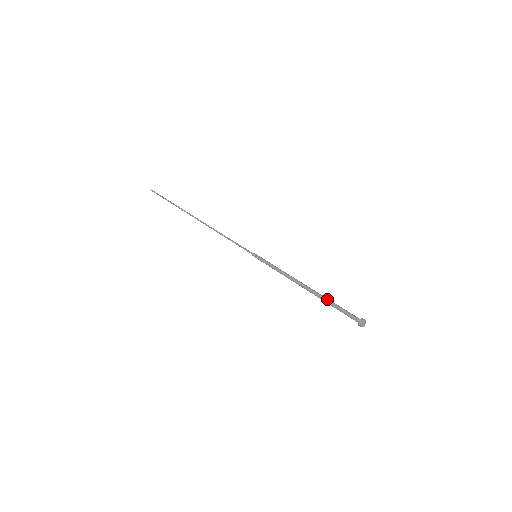
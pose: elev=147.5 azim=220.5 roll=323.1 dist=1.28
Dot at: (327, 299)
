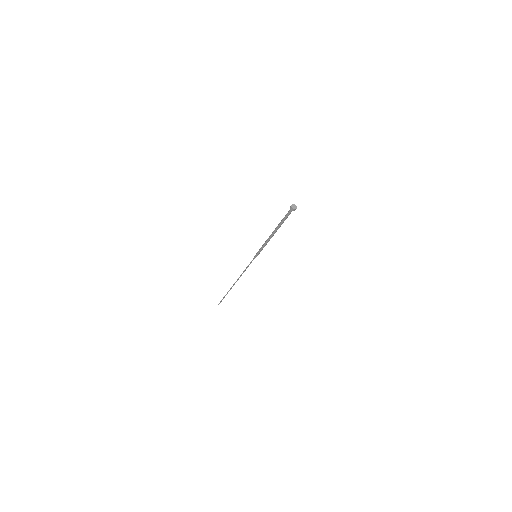
Dot at: (280, 222)
